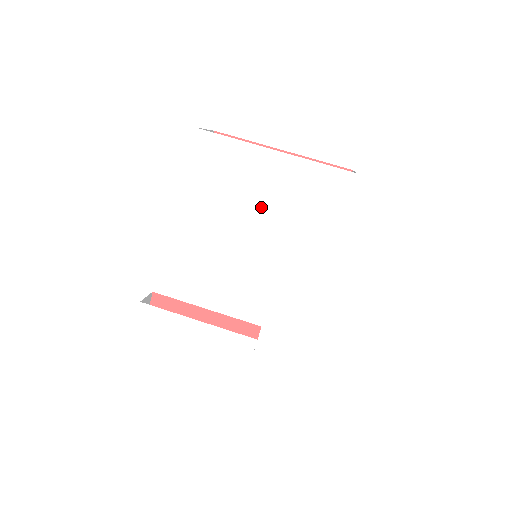
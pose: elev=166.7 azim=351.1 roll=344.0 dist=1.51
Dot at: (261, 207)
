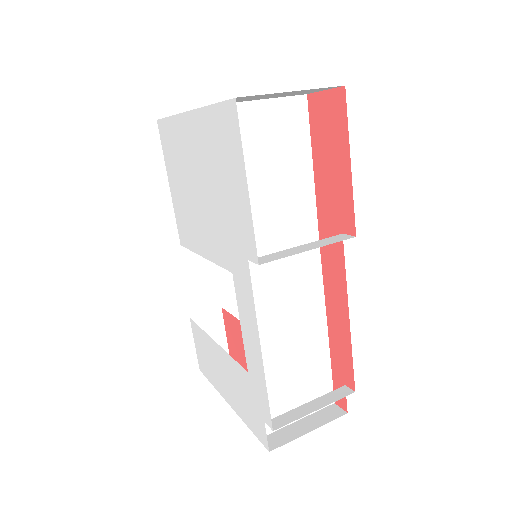
Dot at: (202, 190)
